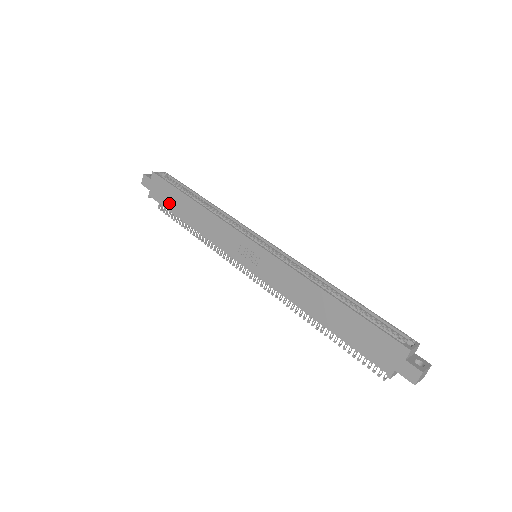
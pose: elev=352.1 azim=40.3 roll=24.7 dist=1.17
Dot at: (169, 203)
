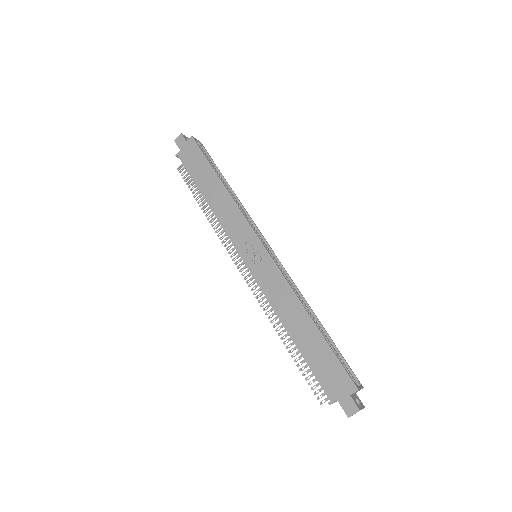
Dot at: (195, 171)
